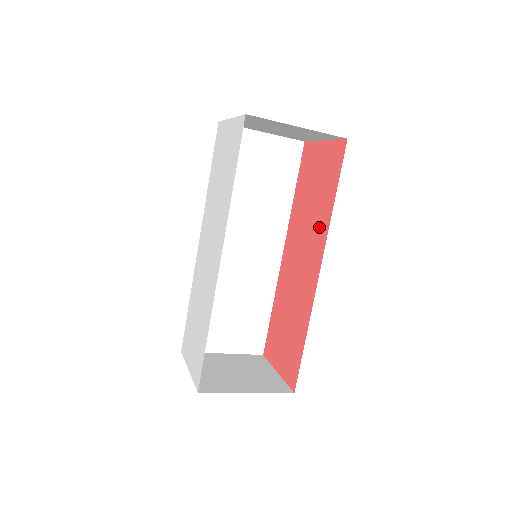
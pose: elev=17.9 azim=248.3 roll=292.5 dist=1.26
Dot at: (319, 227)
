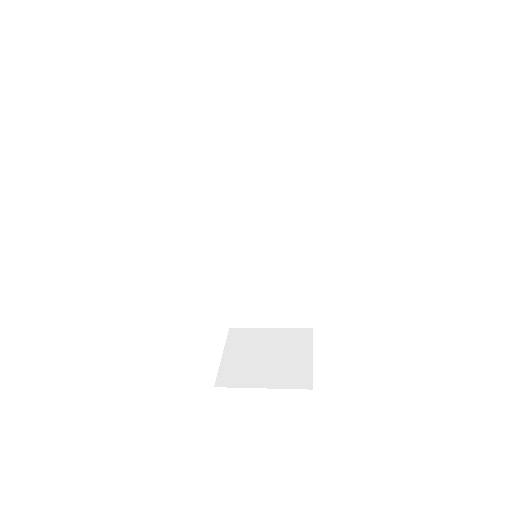
Dot at: occluded
